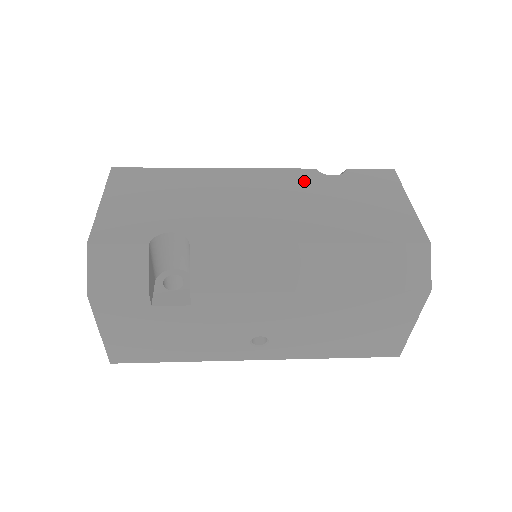
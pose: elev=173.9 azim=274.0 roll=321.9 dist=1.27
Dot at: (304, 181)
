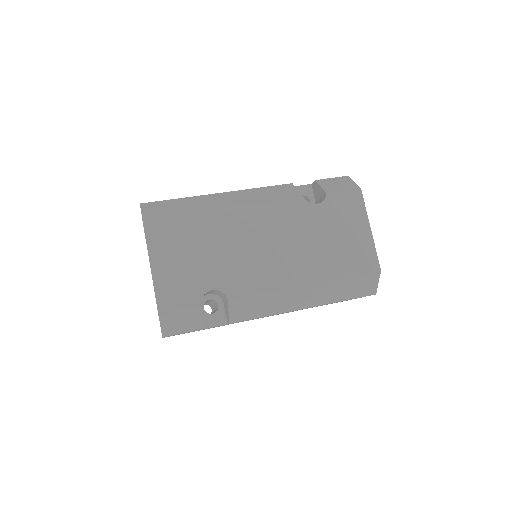
Dot at: (296, 215)
